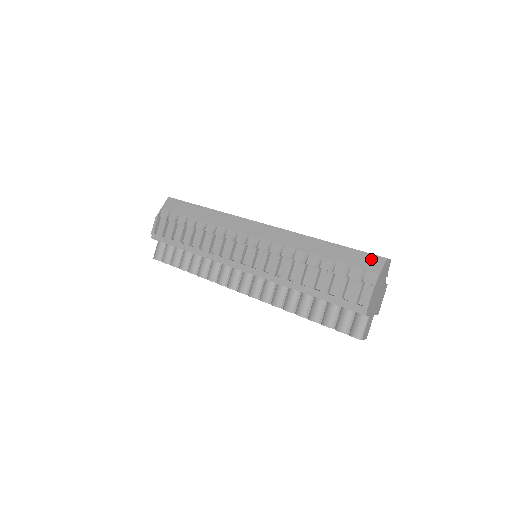
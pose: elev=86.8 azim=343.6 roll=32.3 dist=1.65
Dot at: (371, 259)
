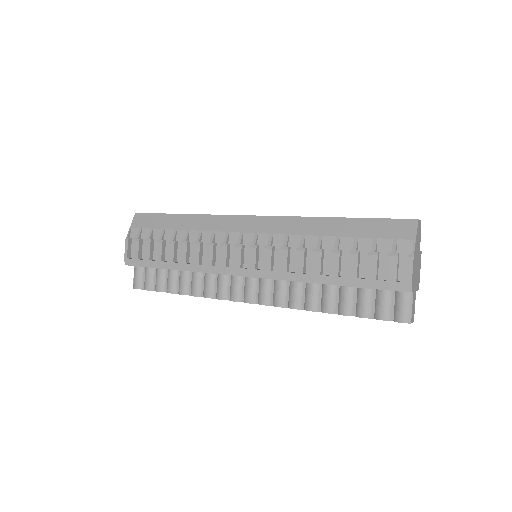
Dot at: (399, 225)
